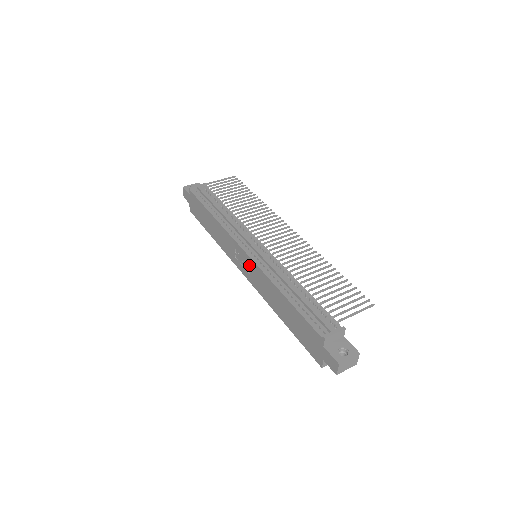
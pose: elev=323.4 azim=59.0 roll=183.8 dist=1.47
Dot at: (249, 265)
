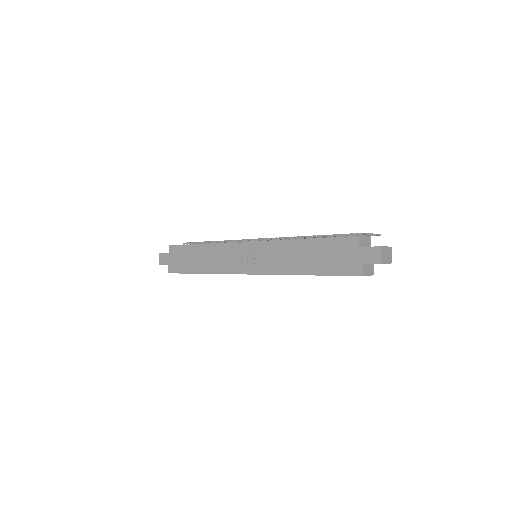
Dot at: (255, 254)
